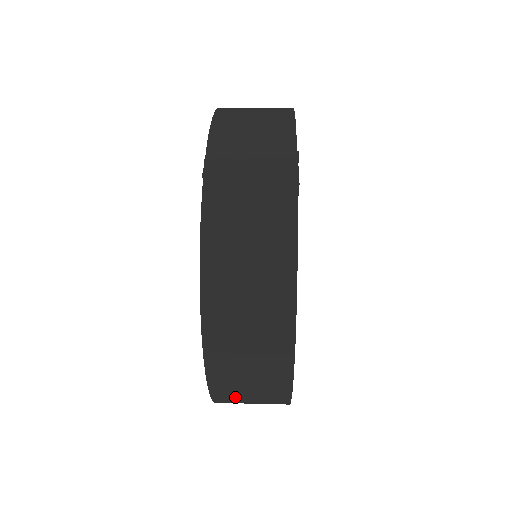
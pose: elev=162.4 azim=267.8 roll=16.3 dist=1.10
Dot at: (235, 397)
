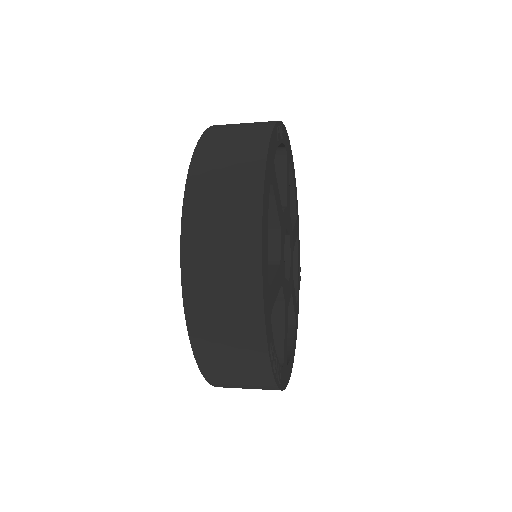
Dot at: (207, 301)
